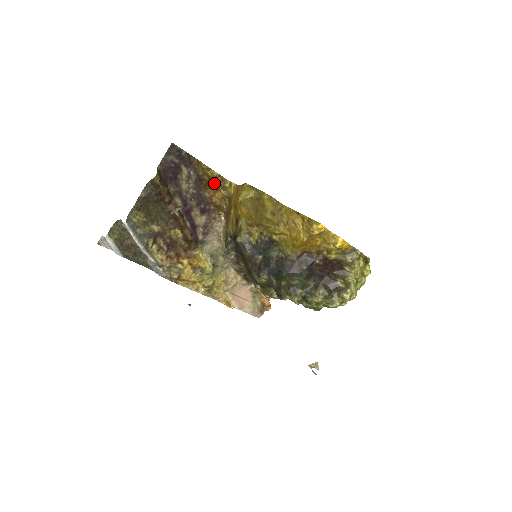
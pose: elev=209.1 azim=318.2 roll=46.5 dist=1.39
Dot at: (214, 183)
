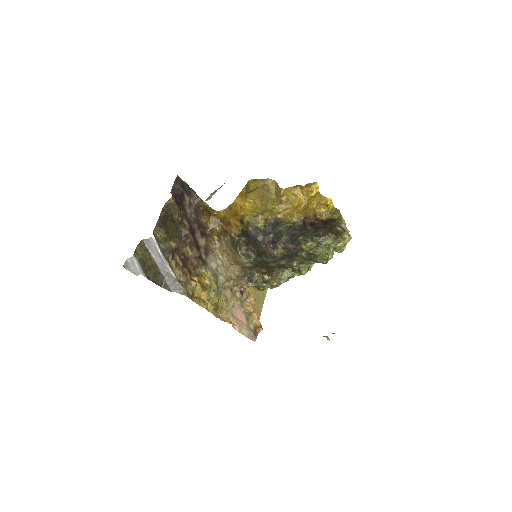
Dot at: (207, 211)
